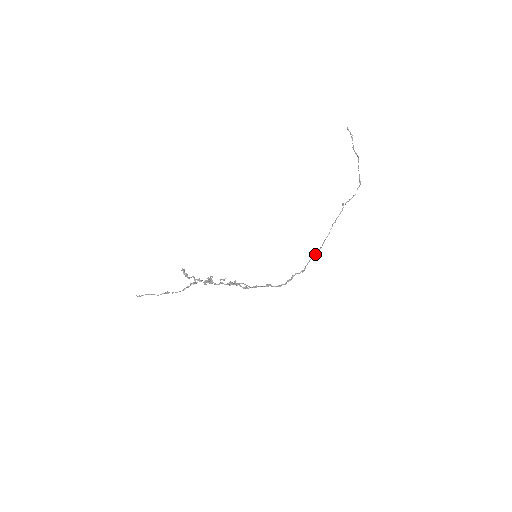
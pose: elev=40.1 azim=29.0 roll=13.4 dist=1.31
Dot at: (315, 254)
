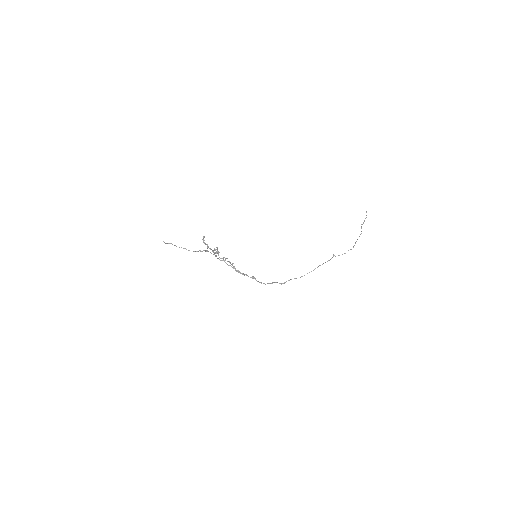
Dot at: occluded
